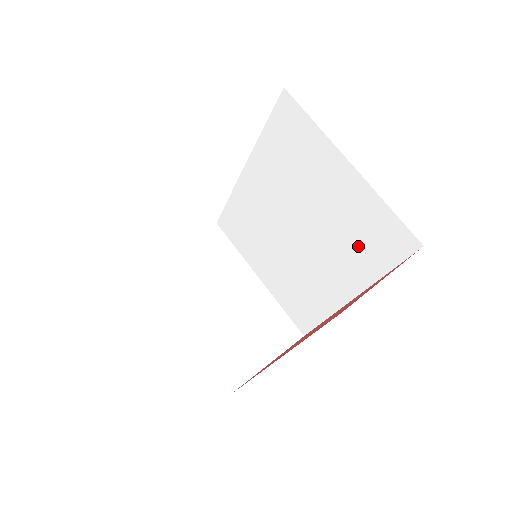
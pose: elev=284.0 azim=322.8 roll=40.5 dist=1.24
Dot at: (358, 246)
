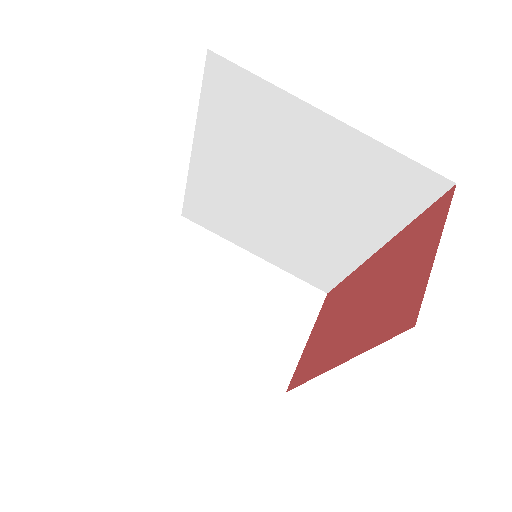
Dot at: (369, 201)
